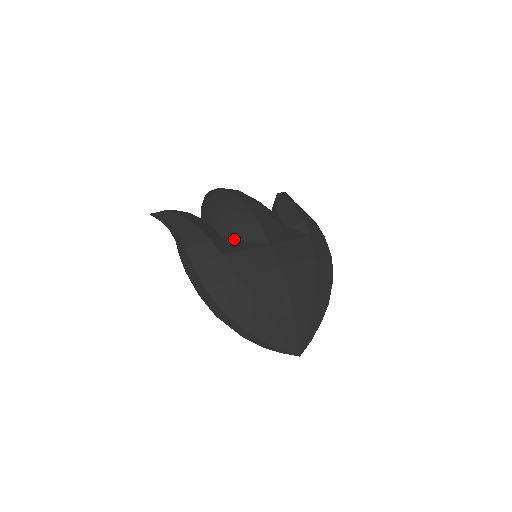
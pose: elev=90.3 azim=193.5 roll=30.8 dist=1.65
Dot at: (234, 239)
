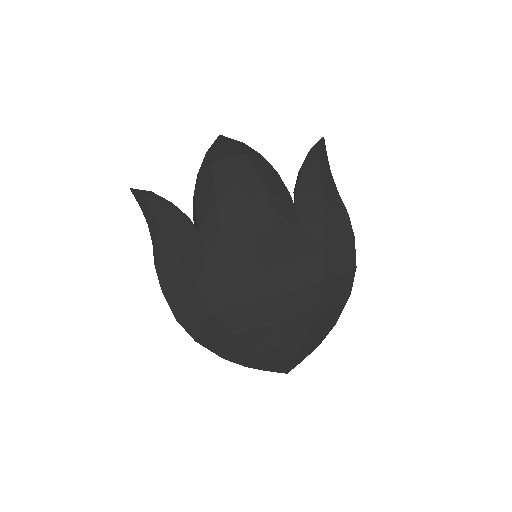
Dot at: (219, 254)
